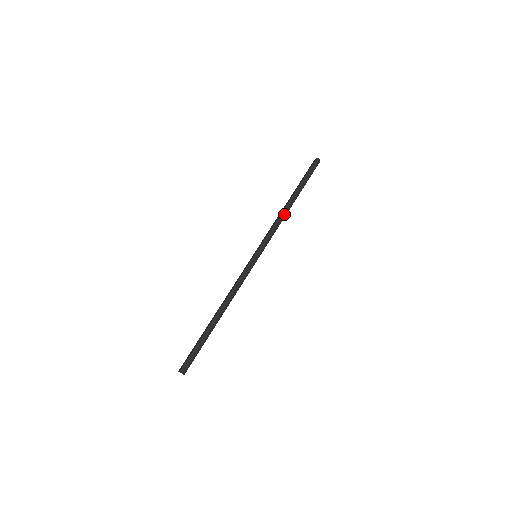
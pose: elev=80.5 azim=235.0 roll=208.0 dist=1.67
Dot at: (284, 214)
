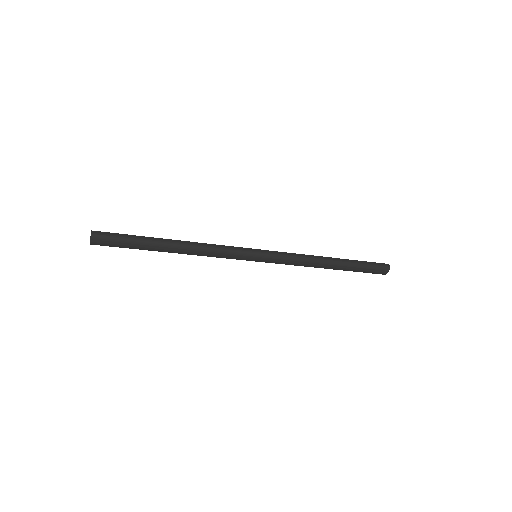
Dot at: (315, 258)
